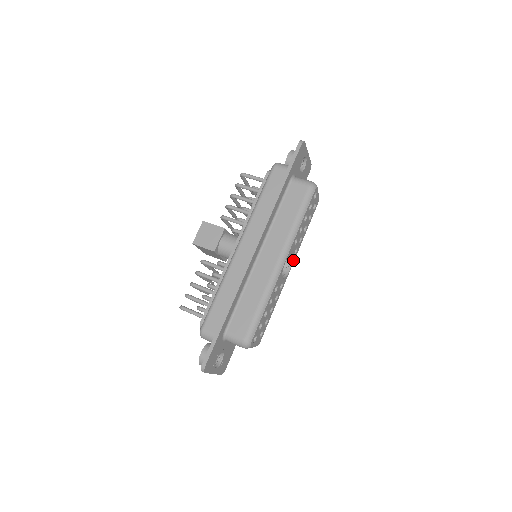
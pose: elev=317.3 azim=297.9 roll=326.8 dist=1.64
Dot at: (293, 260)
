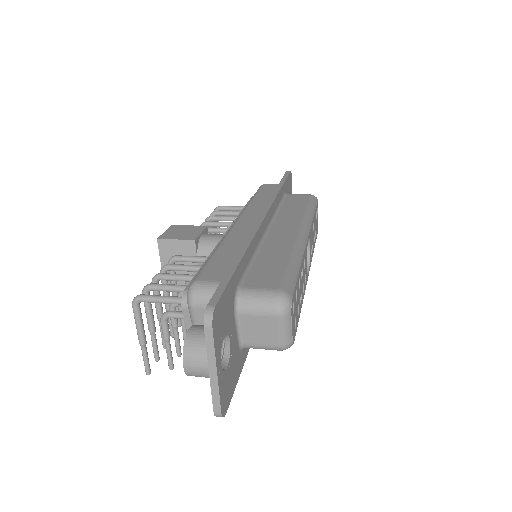
Dot at: (309, 265)
